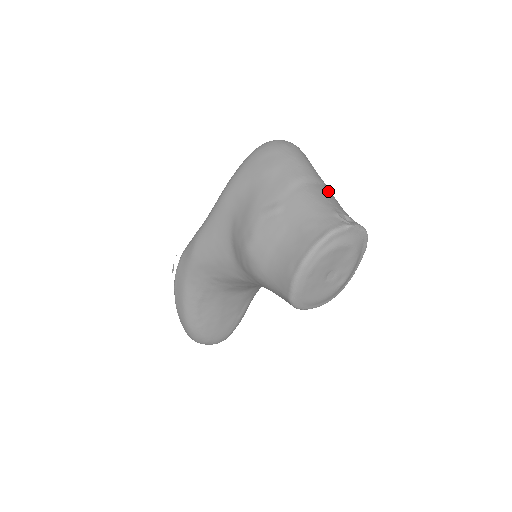
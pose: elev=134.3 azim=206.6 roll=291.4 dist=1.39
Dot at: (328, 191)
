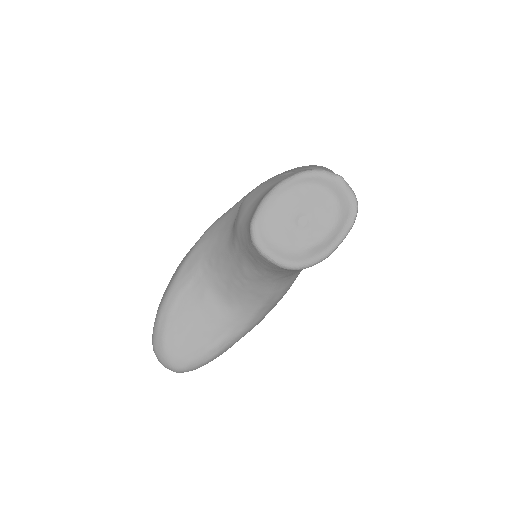
Dot at: occluded
